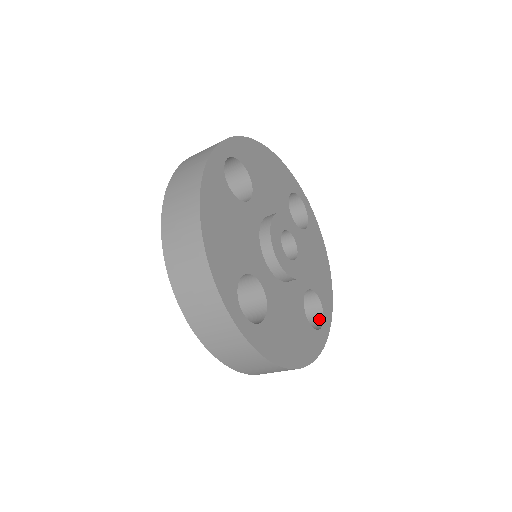
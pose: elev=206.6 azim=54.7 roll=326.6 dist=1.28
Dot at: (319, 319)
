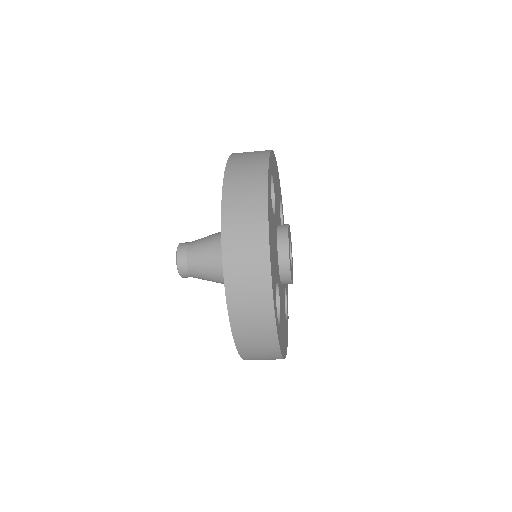
Dot at: occluded
